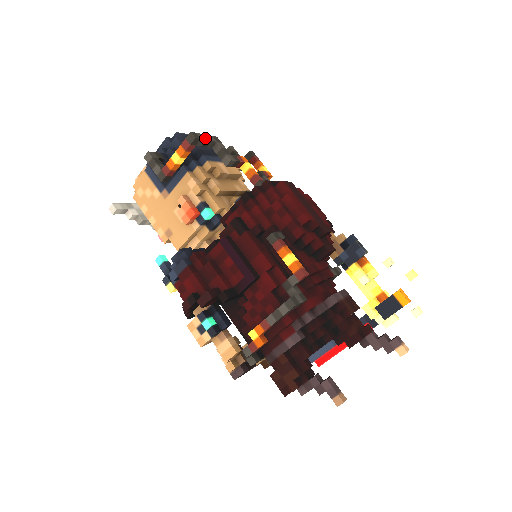
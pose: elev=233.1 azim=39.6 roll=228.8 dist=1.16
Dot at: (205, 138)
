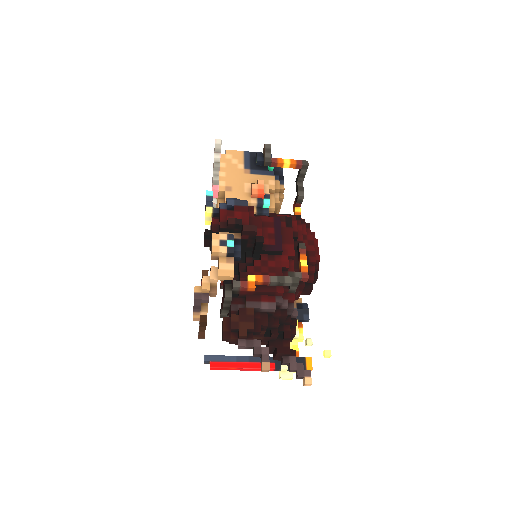
Dot at: occluded
